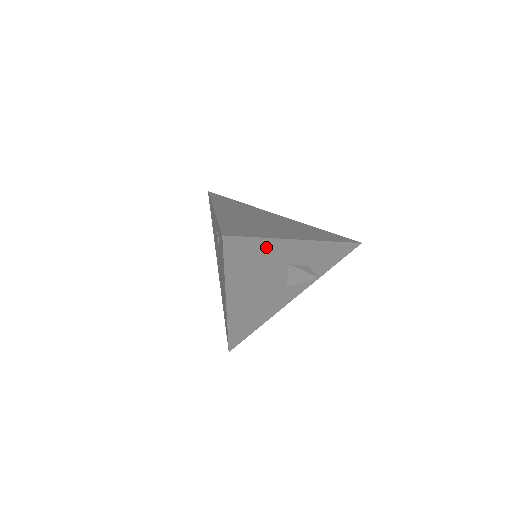
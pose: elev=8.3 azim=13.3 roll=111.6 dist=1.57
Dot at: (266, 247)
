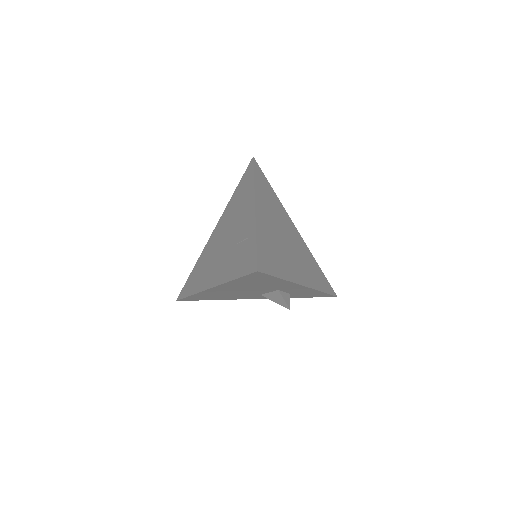
Dot at: (277, 281)
